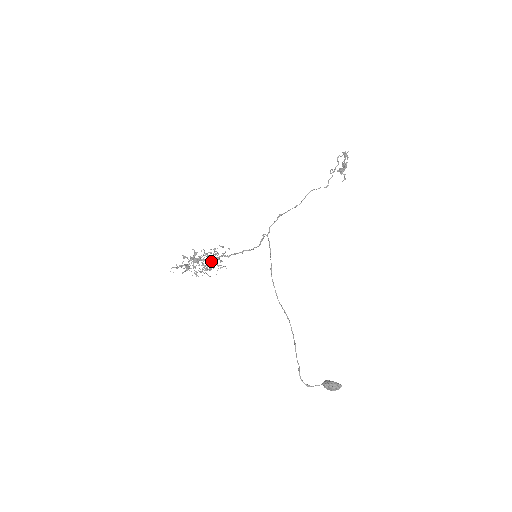
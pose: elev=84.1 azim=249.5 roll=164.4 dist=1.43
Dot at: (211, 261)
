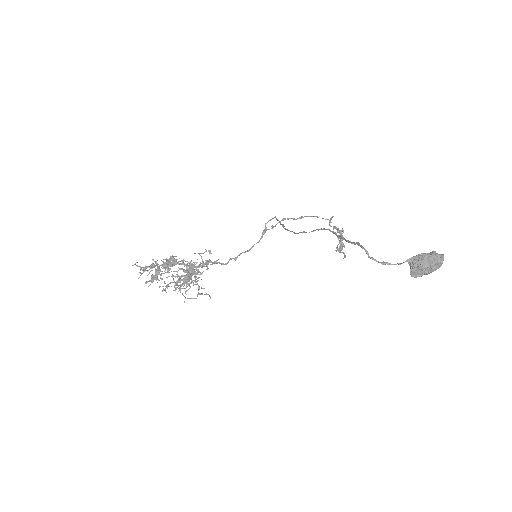
Dot at: (191, 272)
